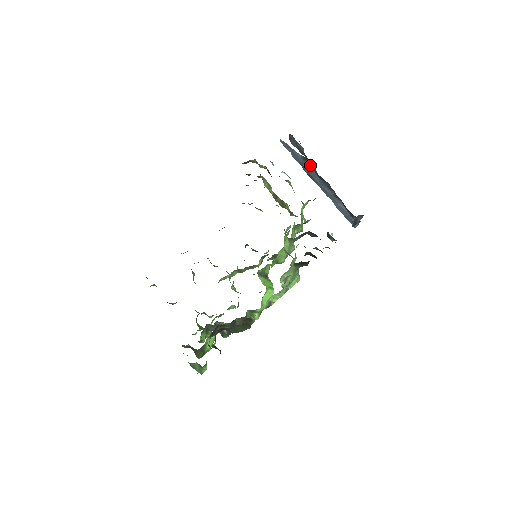
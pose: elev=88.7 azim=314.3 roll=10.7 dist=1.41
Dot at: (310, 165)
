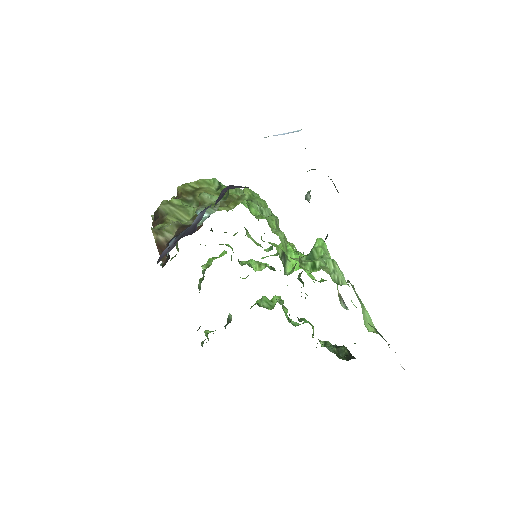
Dot at: occluded
